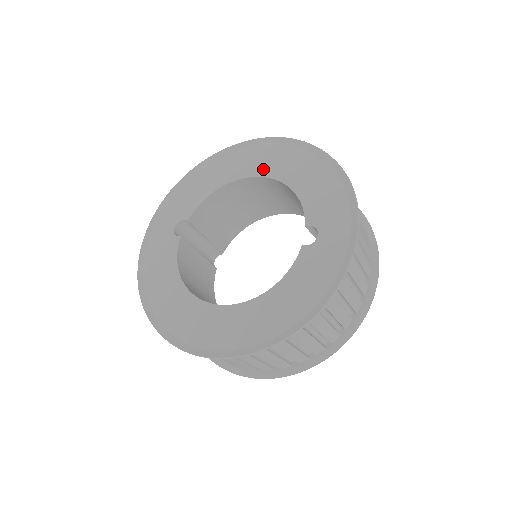
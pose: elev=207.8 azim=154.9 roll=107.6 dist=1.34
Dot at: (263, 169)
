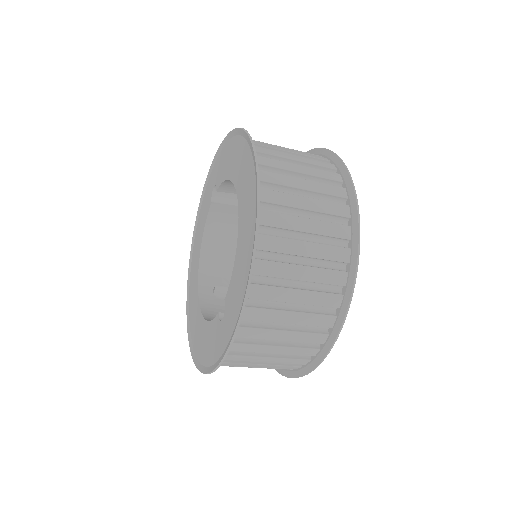
Dot at: (241, 197)
